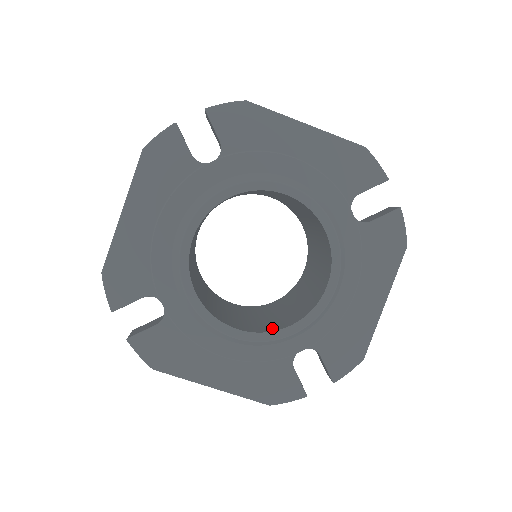
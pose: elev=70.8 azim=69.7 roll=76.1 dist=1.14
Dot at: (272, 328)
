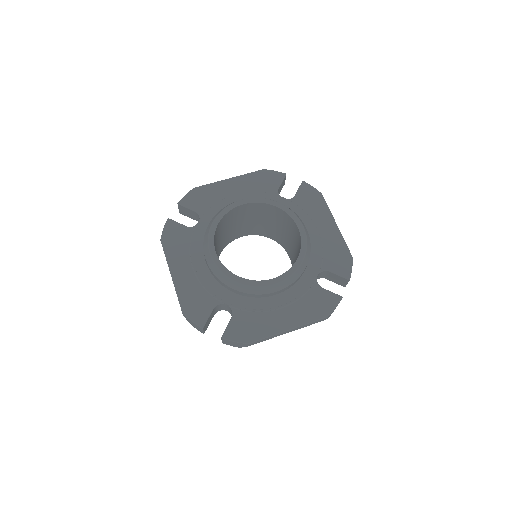
Dot at: occluded
